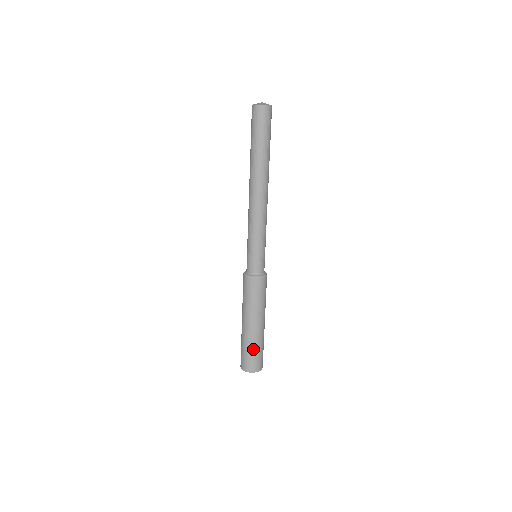
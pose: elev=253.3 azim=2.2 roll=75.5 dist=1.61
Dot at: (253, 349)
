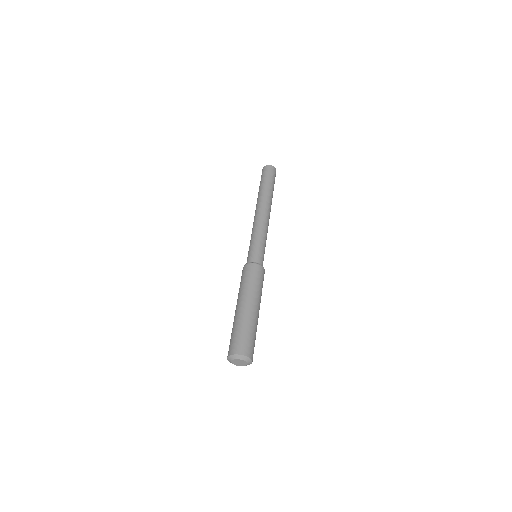
Dot at: (250, 330)
